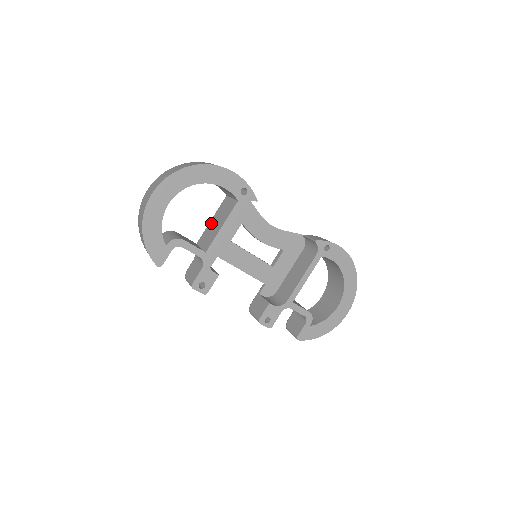
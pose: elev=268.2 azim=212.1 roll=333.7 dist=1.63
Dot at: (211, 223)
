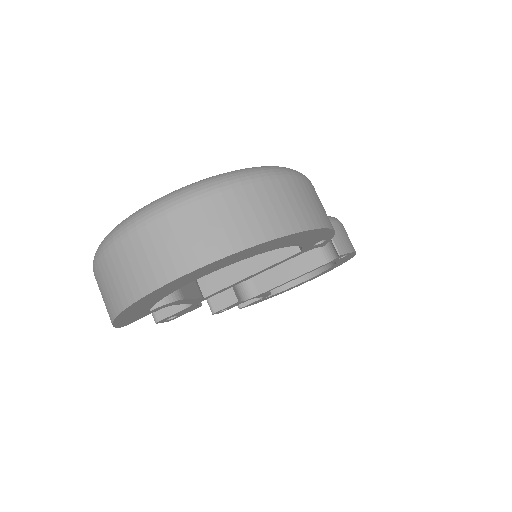
Dot at: occluded
